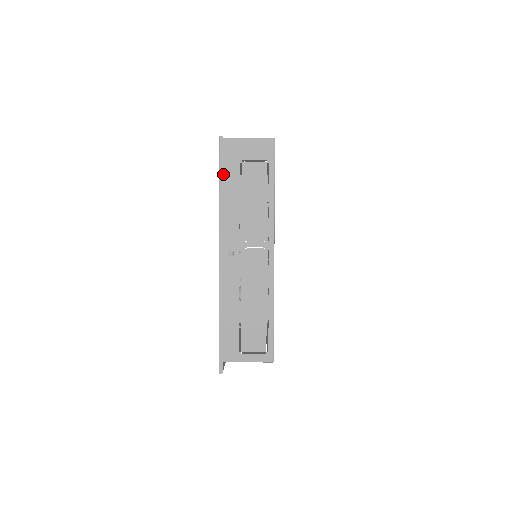
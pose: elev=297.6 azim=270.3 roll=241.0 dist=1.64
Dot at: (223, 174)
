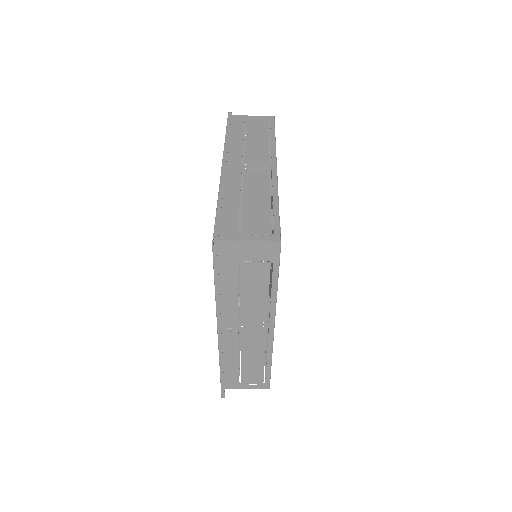
Dot at: (218, 272)
